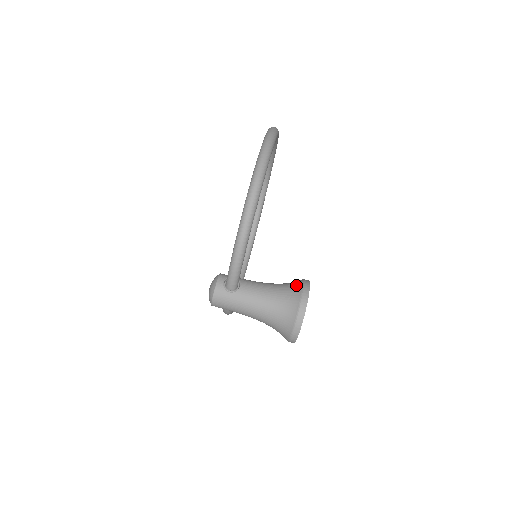
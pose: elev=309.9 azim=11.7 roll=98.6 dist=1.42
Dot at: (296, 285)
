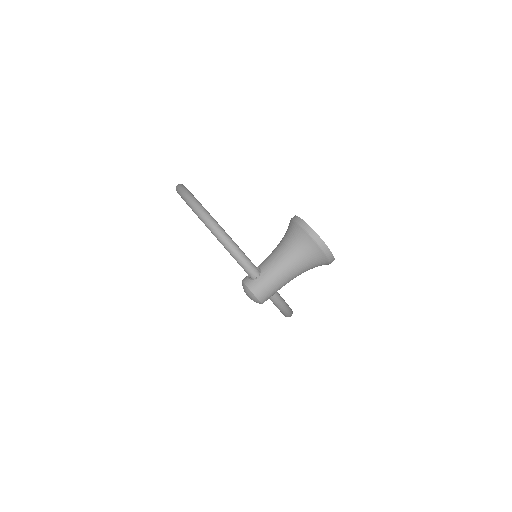
Dot at: (288, 226)
